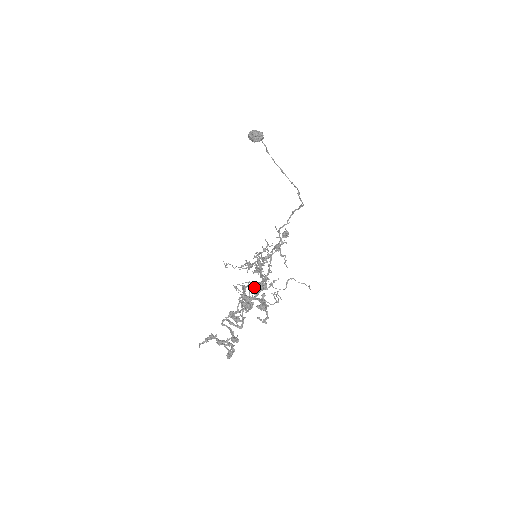
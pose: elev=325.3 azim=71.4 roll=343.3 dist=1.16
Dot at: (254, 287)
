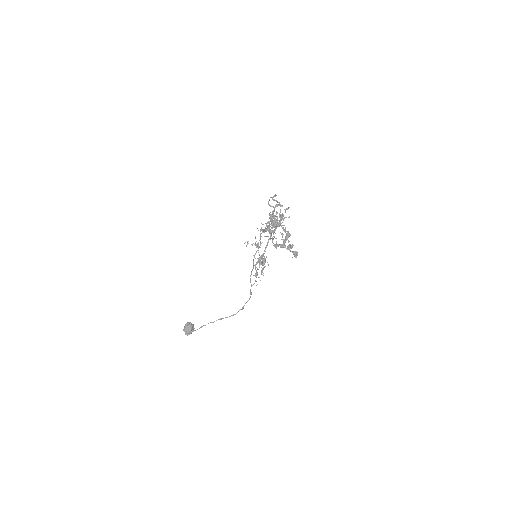
Dot at: occluded
